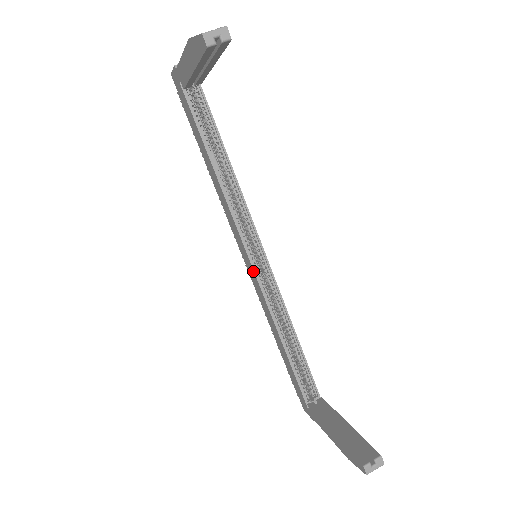
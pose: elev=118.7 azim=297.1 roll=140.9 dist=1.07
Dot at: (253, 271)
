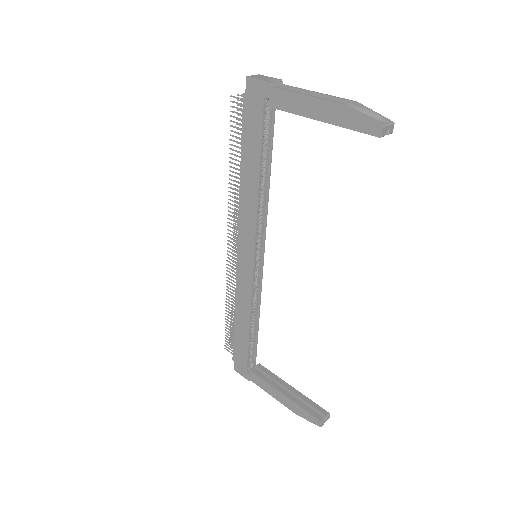
Dot at: (252, 269)
